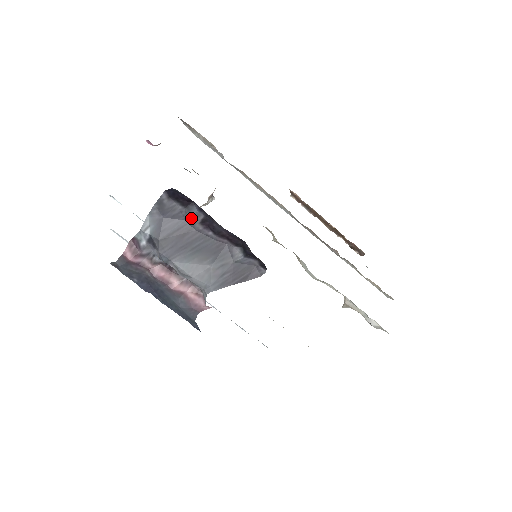
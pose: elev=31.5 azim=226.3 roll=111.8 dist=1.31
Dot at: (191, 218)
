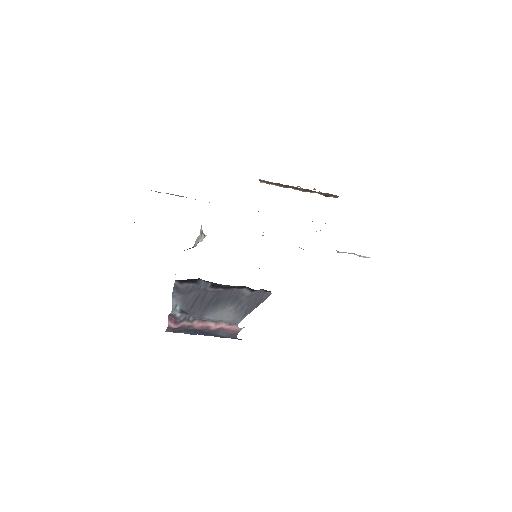
Dot at: (203, 287)
